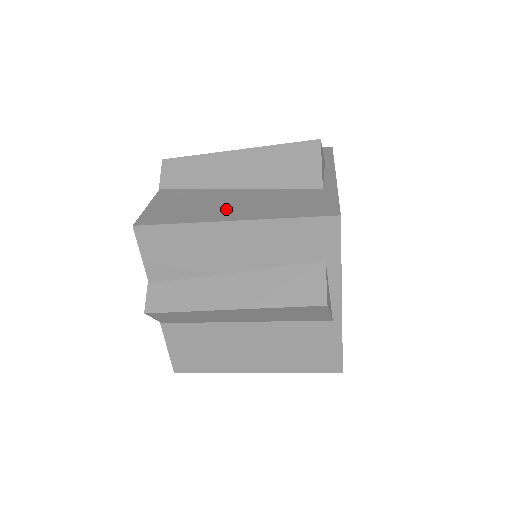
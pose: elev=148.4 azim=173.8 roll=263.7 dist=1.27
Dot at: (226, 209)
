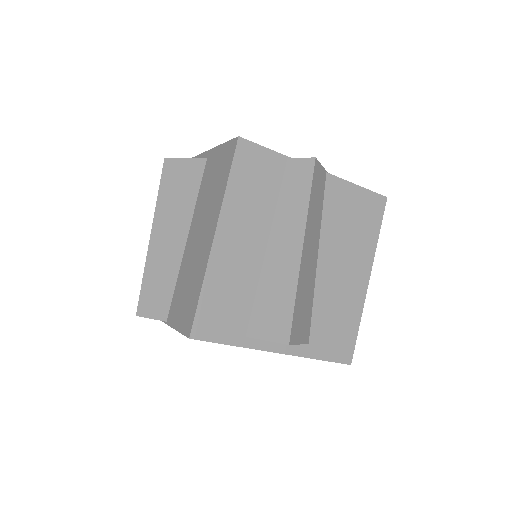
Dot at: occluded
